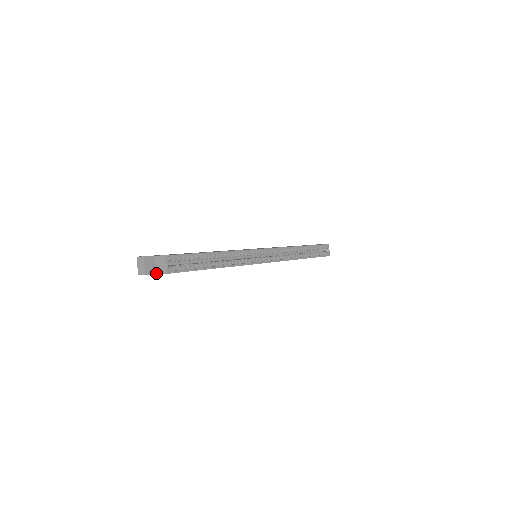
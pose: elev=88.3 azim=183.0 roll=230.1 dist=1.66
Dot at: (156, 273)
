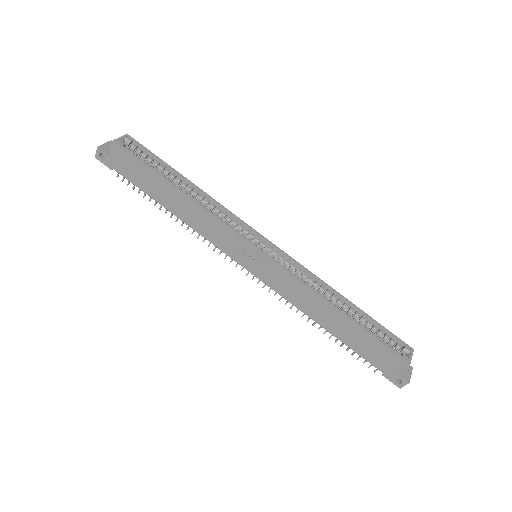
Dot at: (109, 155)
